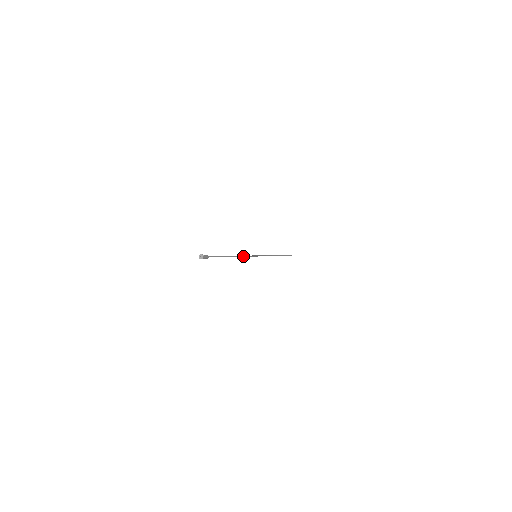
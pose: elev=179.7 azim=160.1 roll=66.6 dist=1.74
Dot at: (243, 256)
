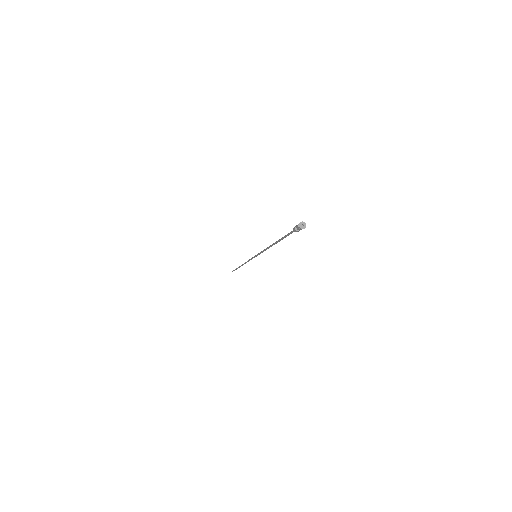
Dot at: (266, 249)
